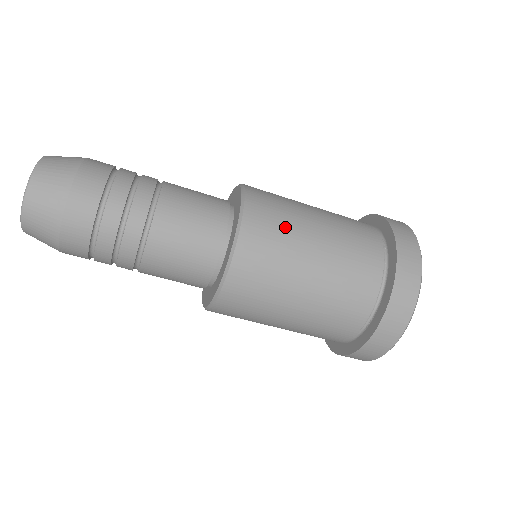
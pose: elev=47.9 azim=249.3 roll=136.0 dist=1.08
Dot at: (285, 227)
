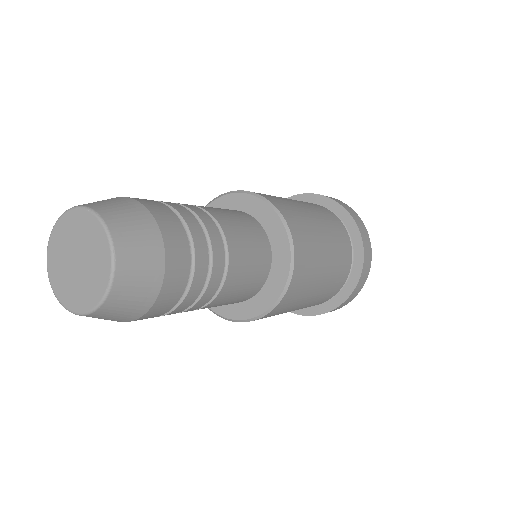
Dot at: occluded
